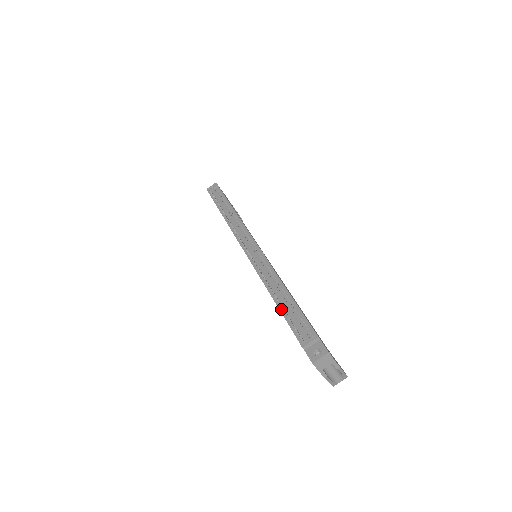
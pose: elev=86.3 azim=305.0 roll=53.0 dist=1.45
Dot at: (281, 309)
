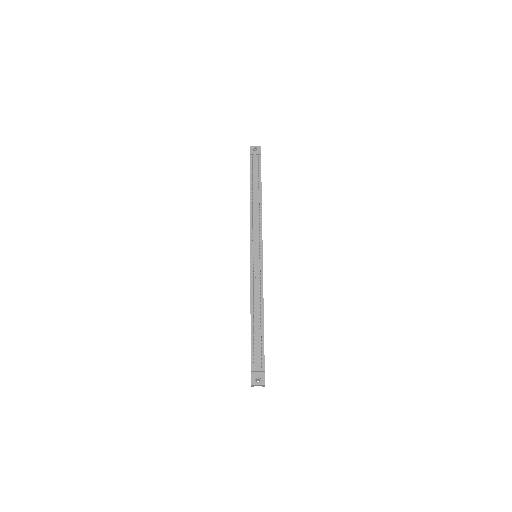
Dot at: (252, 328)
